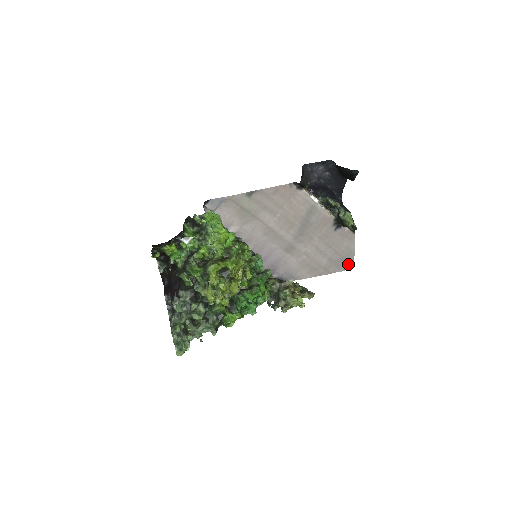
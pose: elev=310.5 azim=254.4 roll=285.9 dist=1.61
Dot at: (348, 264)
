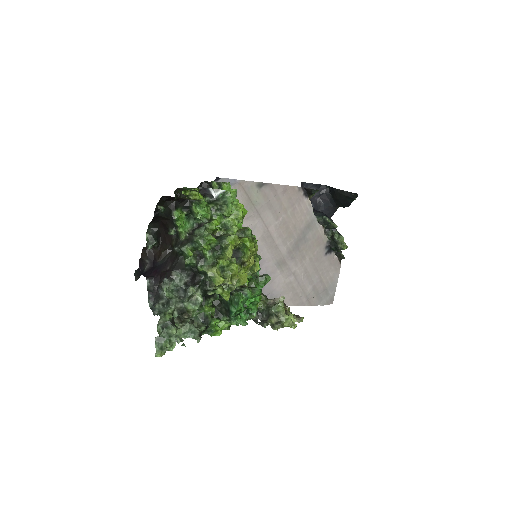
Dot at: (328, 298)
